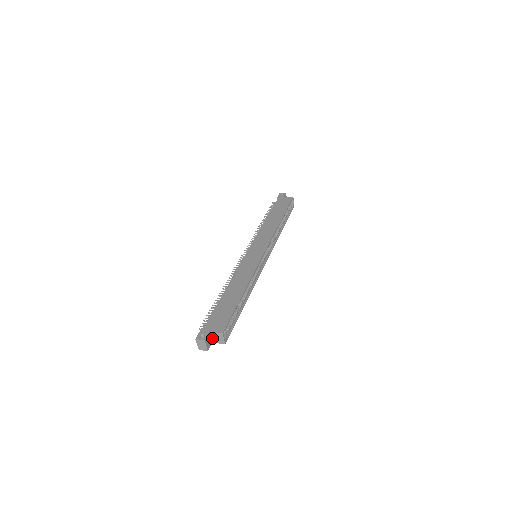
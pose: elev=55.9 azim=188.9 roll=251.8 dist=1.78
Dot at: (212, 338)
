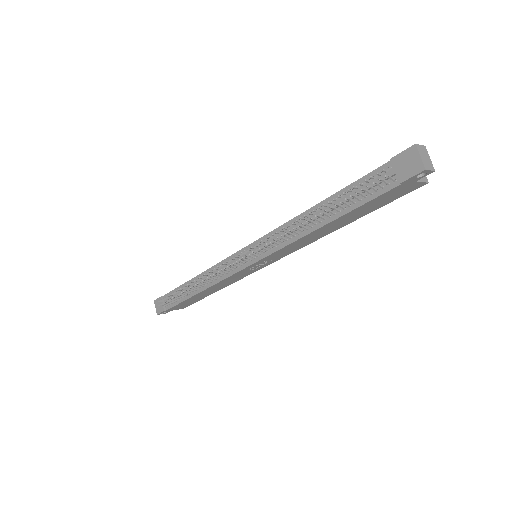
Dot at: occluded
